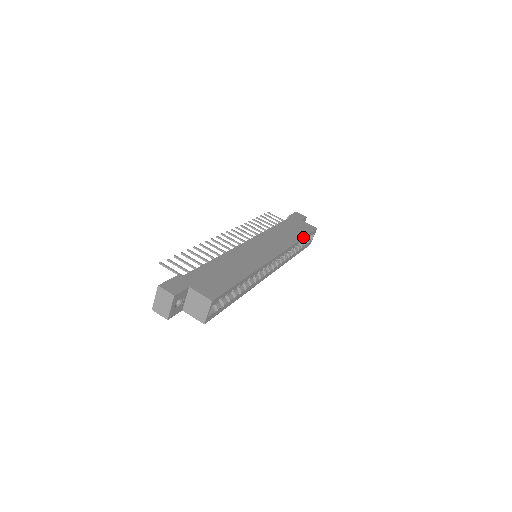
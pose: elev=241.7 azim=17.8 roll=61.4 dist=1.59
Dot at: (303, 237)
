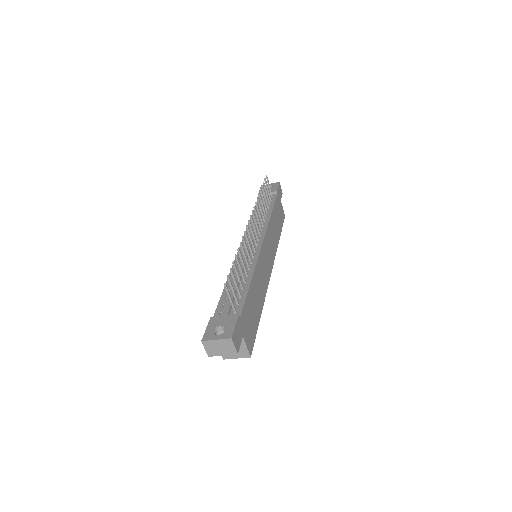
Dot at: occluded
